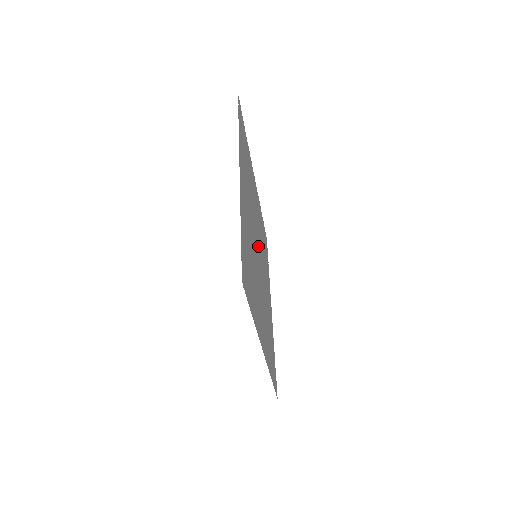
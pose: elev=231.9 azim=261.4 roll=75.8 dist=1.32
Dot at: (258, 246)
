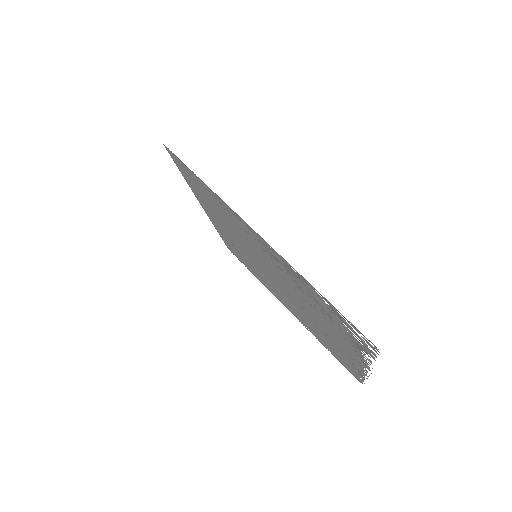
Dot at: (280, 287)
